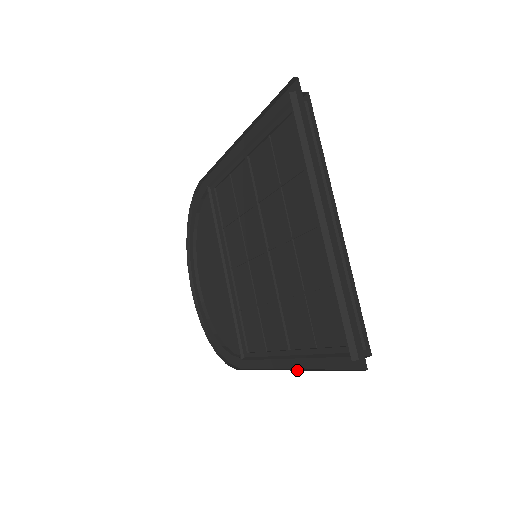
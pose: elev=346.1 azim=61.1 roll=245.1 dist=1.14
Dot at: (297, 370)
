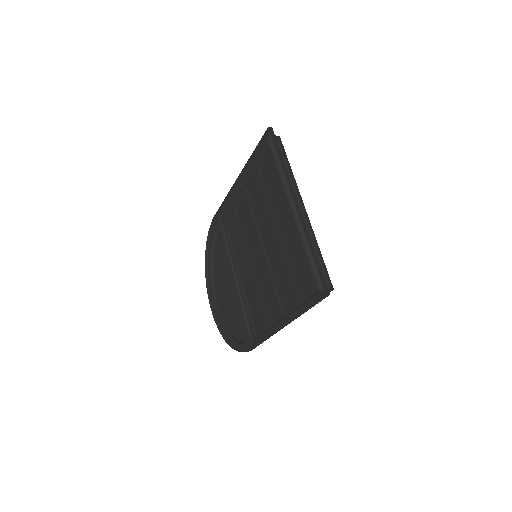
Dot at: (289, 322)
